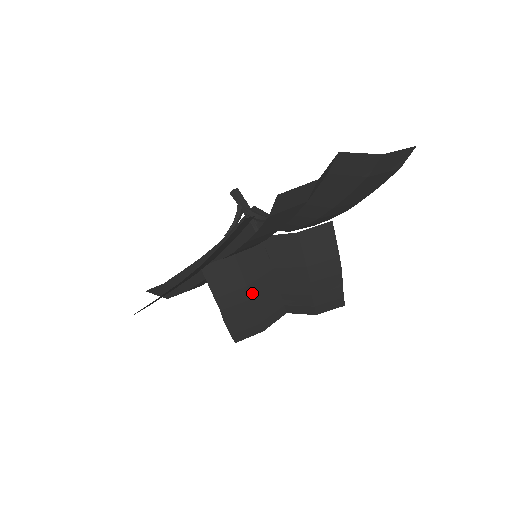
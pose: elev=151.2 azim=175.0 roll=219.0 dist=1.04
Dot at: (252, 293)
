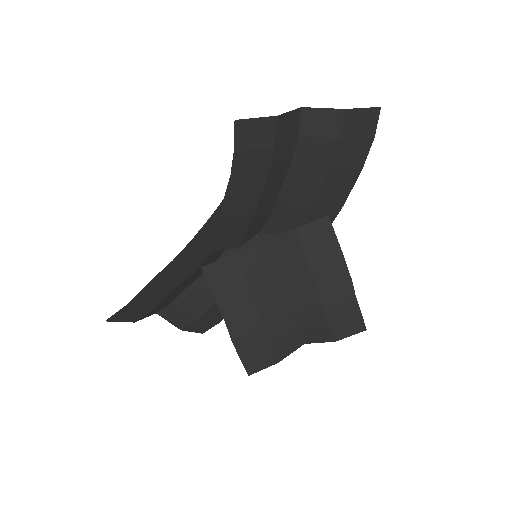
Dot at: (258, 303)
